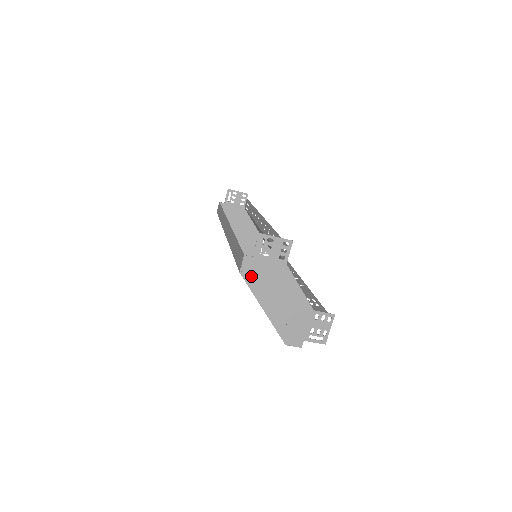
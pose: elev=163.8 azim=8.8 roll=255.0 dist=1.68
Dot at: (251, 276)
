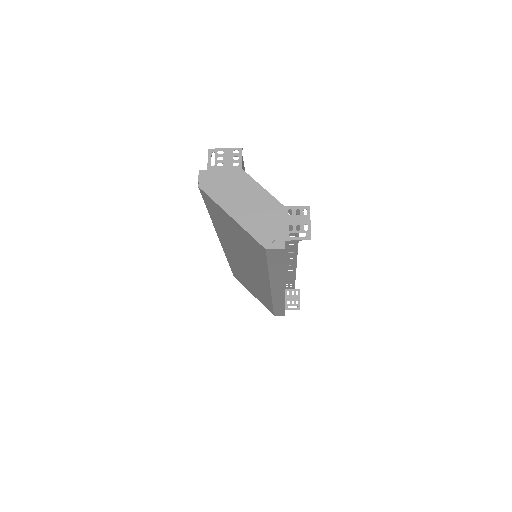
Dot at: (210, 187)
